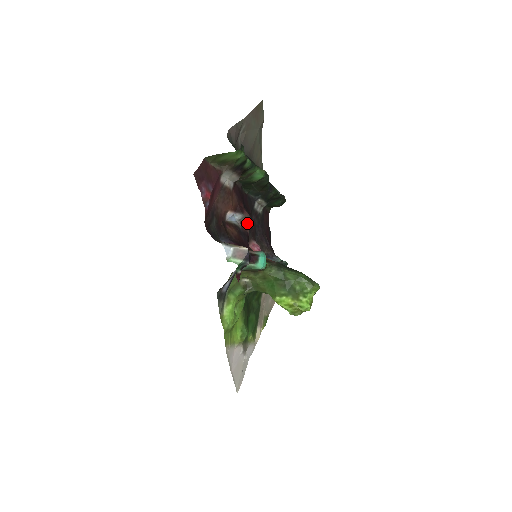
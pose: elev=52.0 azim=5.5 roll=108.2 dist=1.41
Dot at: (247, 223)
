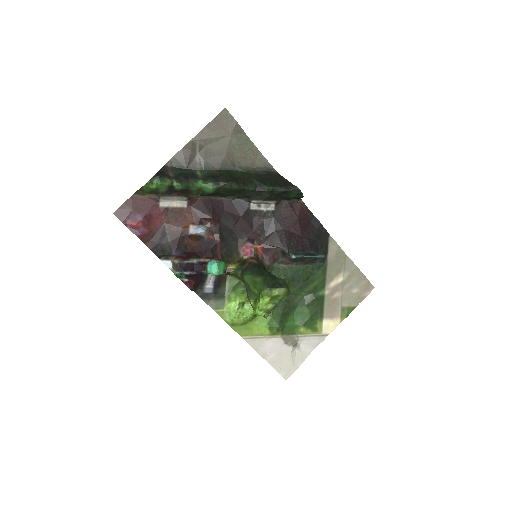
Dot at: (214, 232)
